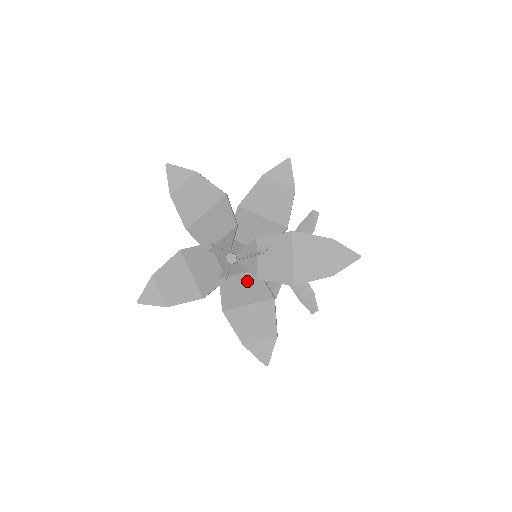
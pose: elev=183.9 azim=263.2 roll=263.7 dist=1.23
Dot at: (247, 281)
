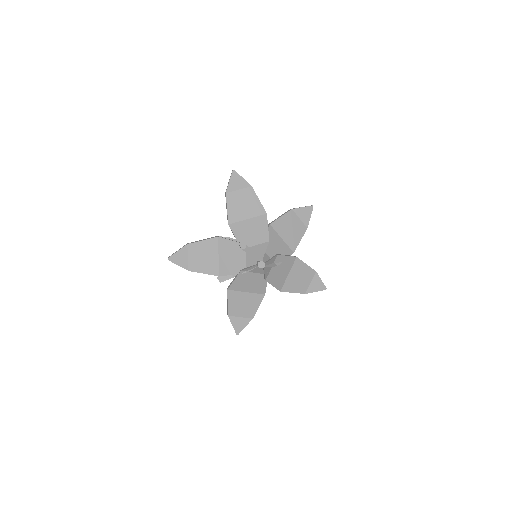
Dot at: (257, 279)
